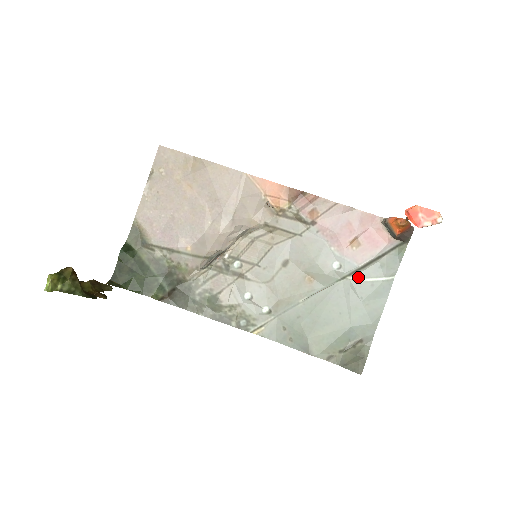
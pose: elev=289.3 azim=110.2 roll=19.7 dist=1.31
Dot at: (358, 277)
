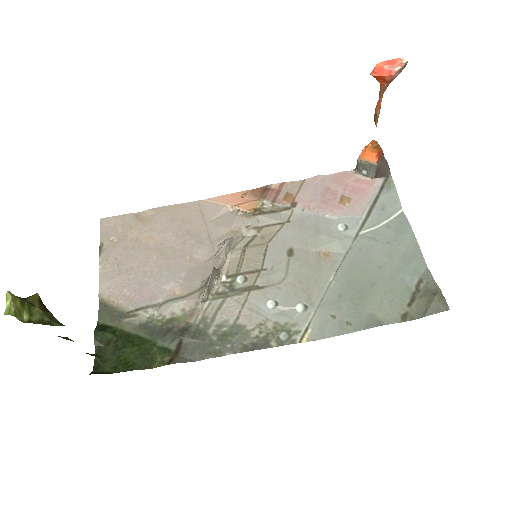
Dot at: (370, 228)
